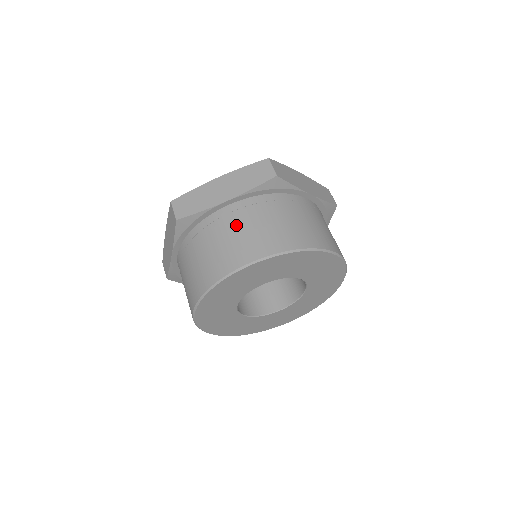
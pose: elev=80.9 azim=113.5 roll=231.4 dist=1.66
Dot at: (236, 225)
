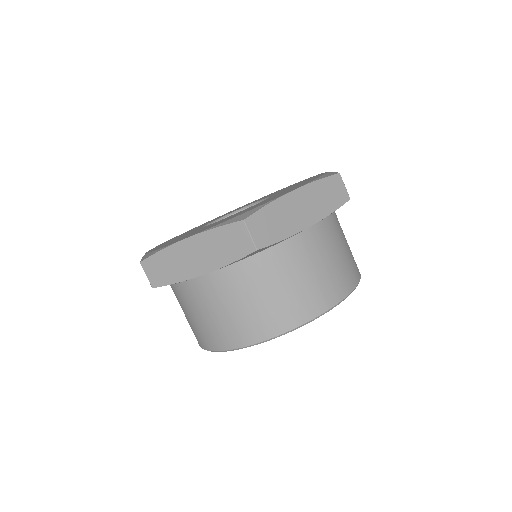
Dot at: (219, 301)
